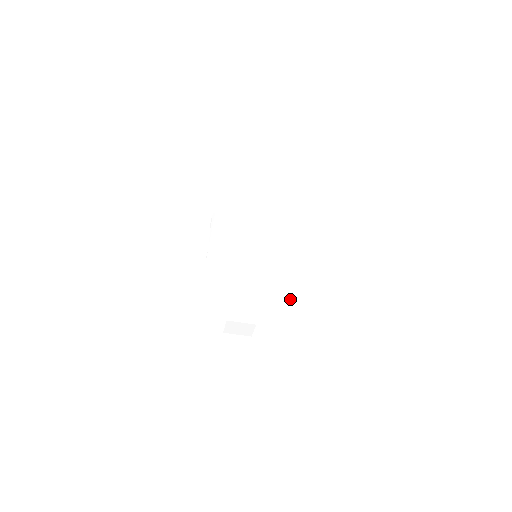
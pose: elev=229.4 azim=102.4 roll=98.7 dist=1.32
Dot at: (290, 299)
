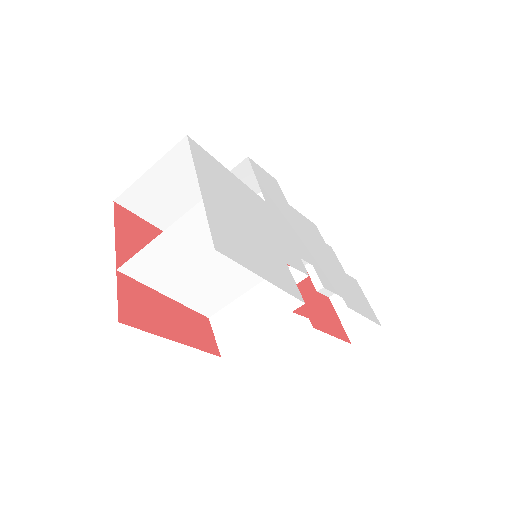
Dot at: (299, 294)
